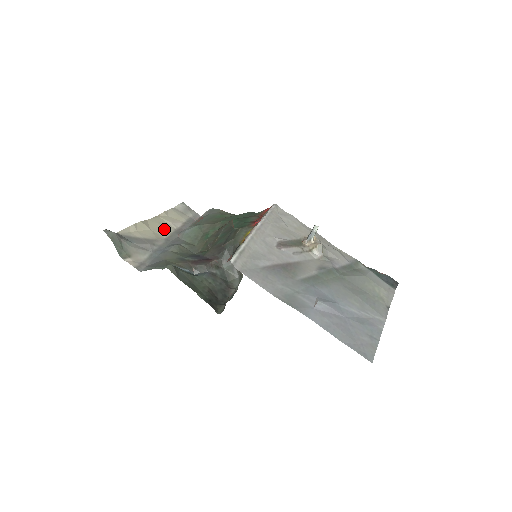
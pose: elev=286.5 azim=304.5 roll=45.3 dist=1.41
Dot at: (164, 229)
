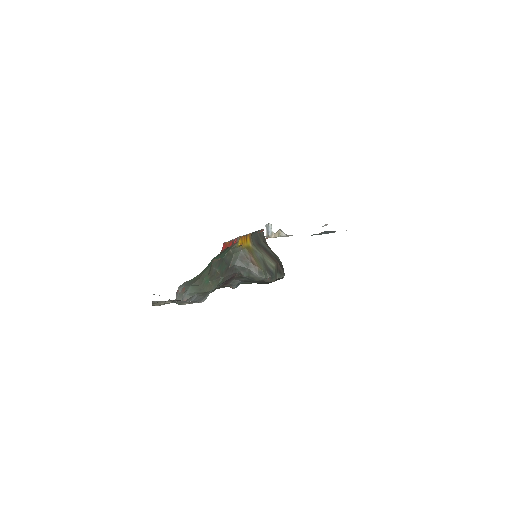
Dot at: occluded
